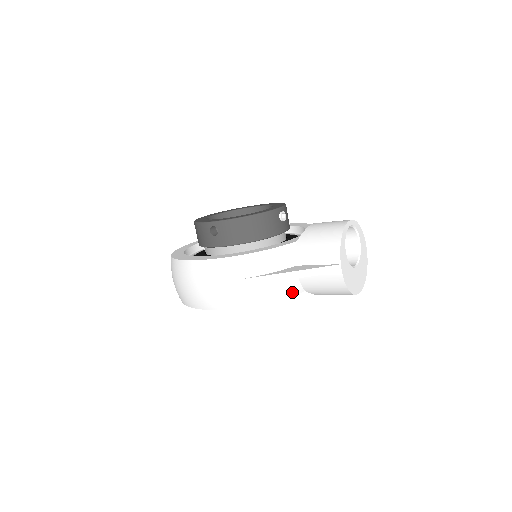
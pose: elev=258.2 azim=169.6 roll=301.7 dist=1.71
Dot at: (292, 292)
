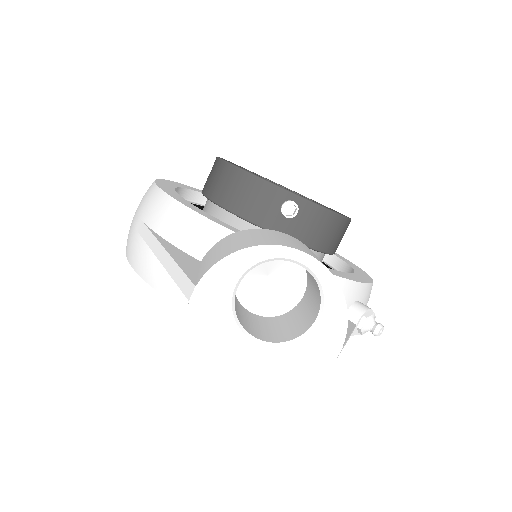
Dot at: (175, 295)
